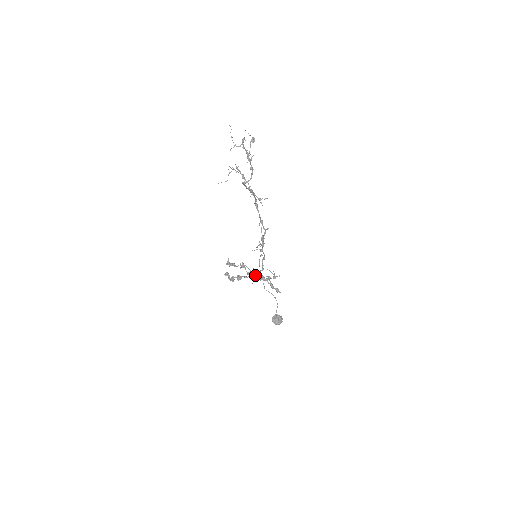
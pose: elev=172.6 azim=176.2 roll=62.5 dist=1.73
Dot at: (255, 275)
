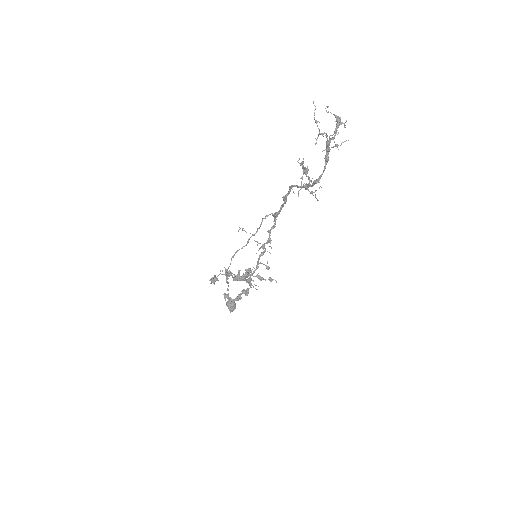
Dot at: (250, 277)
